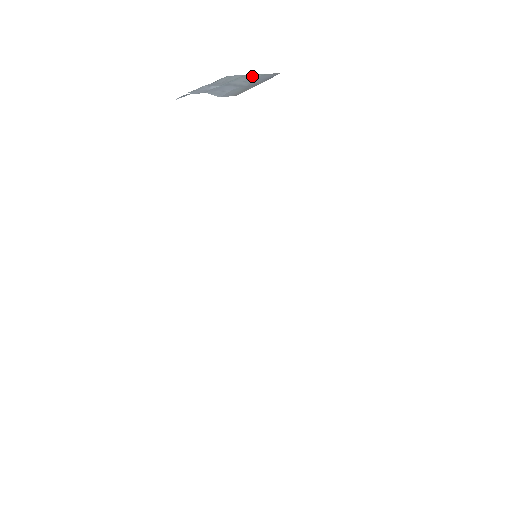
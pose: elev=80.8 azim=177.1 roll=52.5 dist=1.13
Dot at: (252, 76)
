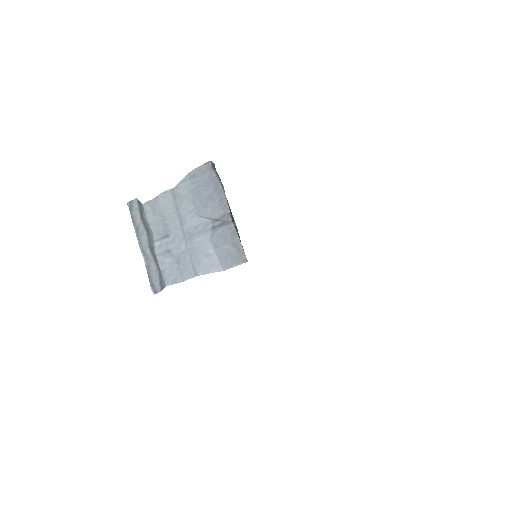
Dot at: (185, 192)
